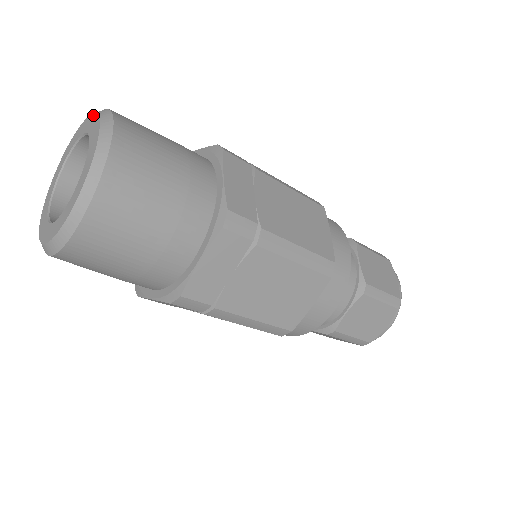
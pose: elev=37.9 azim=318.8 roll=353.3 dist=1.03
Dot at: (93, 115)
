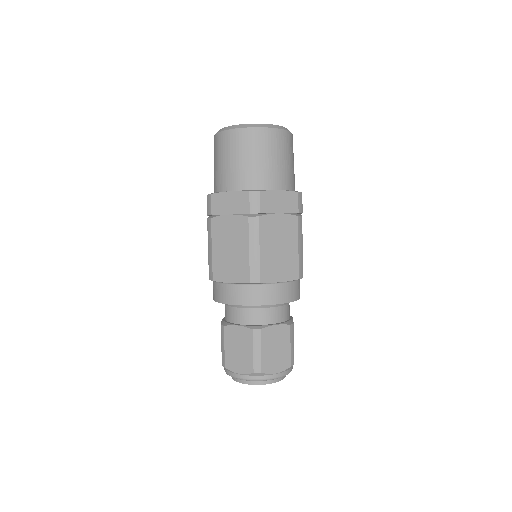
Dot at: occluded
